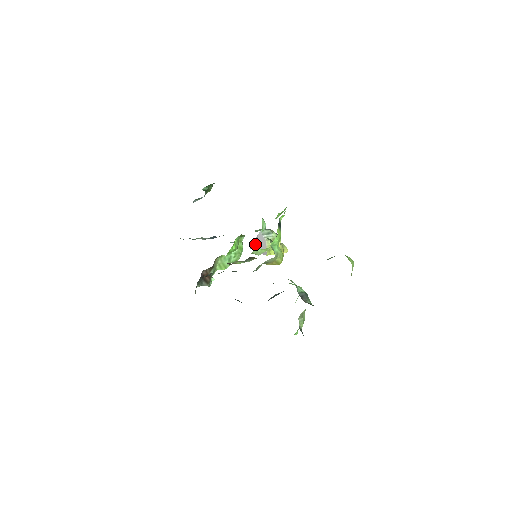
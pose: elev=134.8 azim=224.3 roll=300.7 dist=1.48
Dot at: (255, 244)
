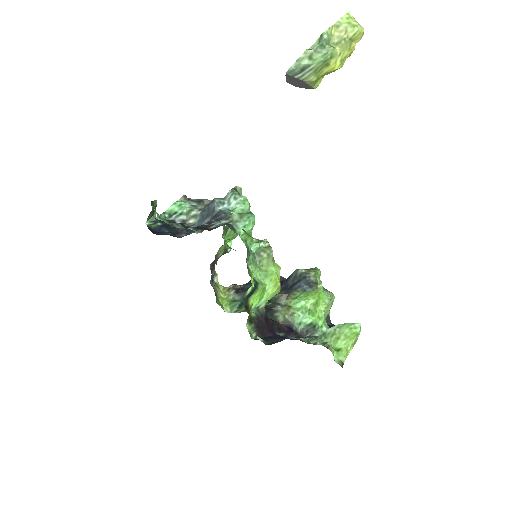
Dot at: (289, 81)
